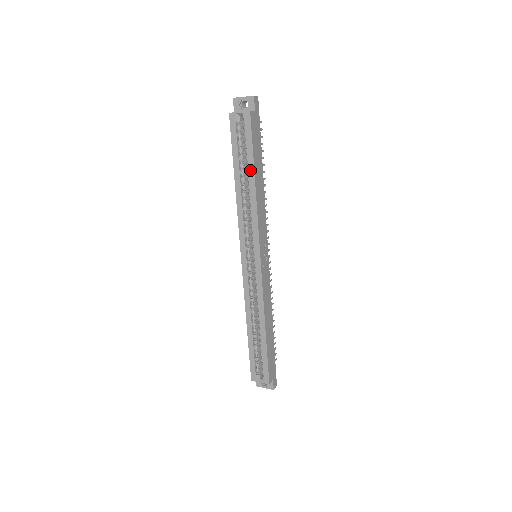
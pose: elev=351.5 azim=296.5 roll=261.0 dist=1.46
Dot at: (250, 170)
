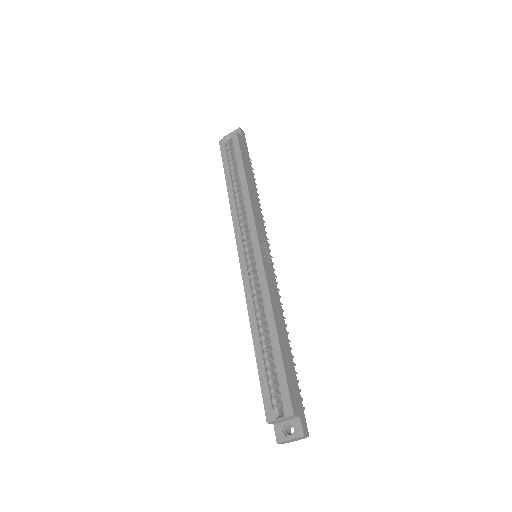
Dot at: (240, 171)
